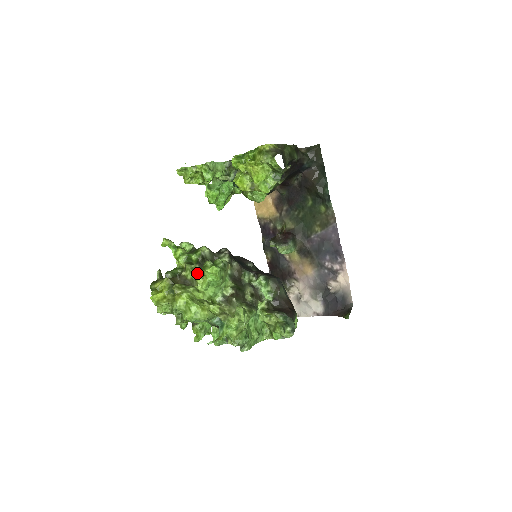
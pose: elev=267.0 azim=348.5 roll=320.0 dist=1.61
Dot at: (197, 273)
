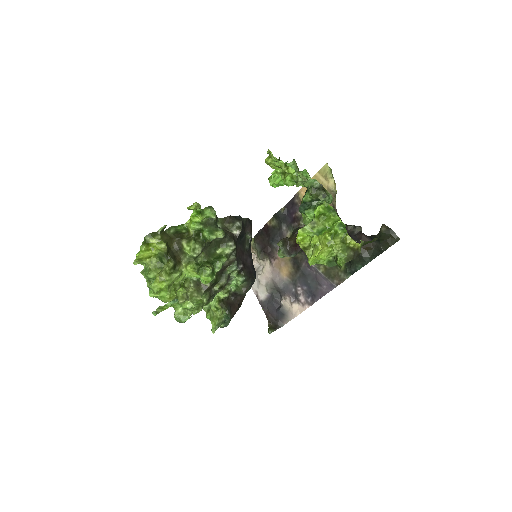
Dot at: (194, 257)
